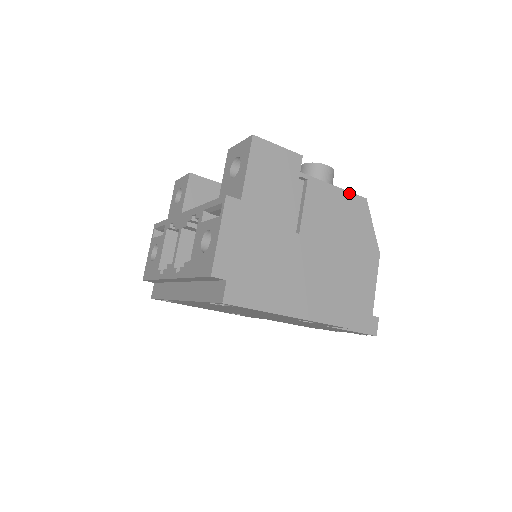
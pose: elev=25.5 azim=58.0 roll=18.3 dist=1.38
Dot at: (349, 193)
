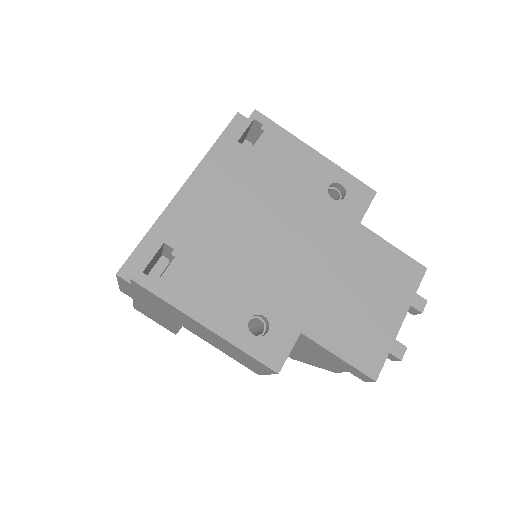
Dot at: occluded
